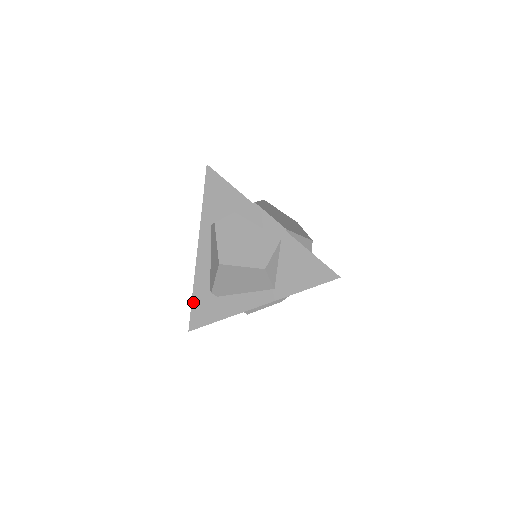
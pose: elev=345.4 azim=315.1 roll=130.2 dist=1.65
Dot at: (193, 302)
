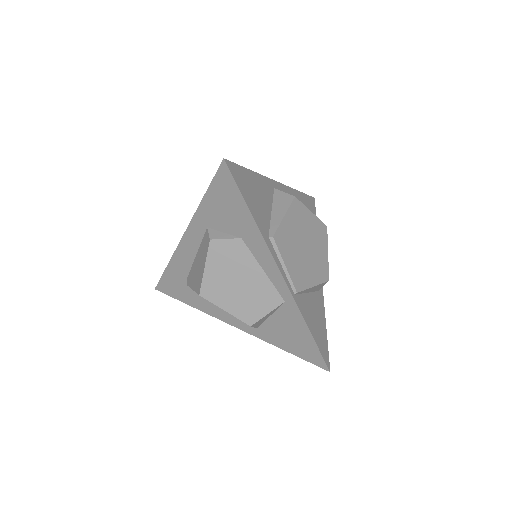
Dot at: (165, 273)
